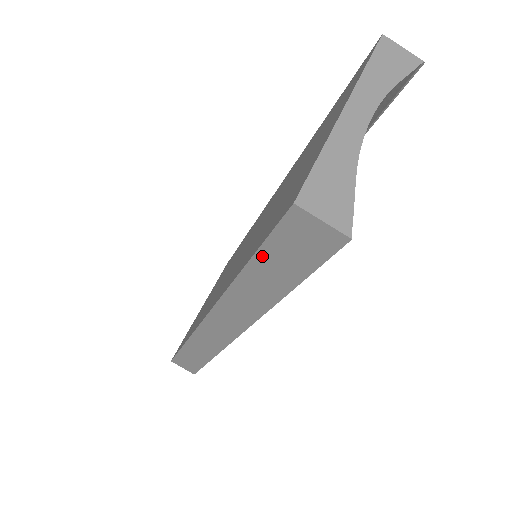
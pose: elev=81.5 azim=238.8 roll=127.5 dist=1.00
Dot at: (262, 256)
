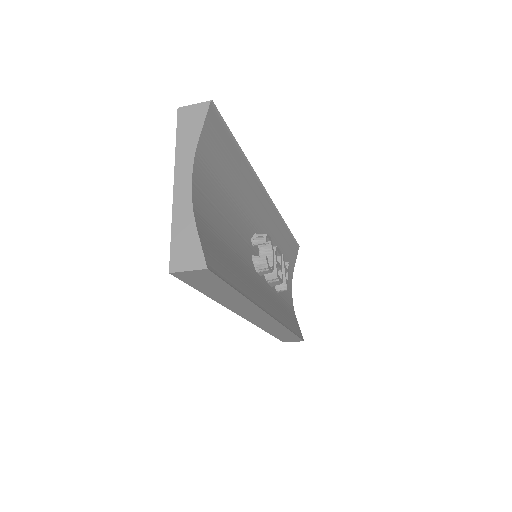
Dot at: (203, 291)
